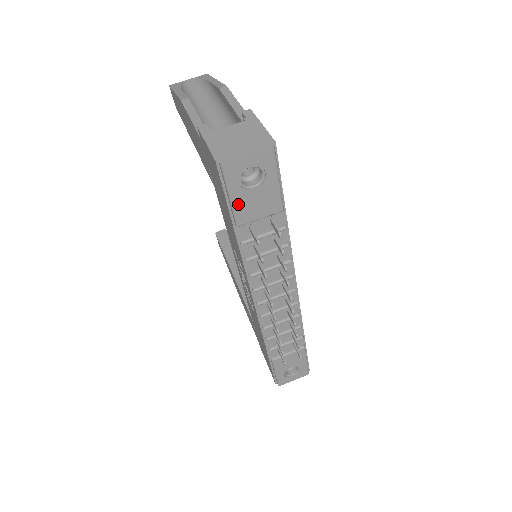
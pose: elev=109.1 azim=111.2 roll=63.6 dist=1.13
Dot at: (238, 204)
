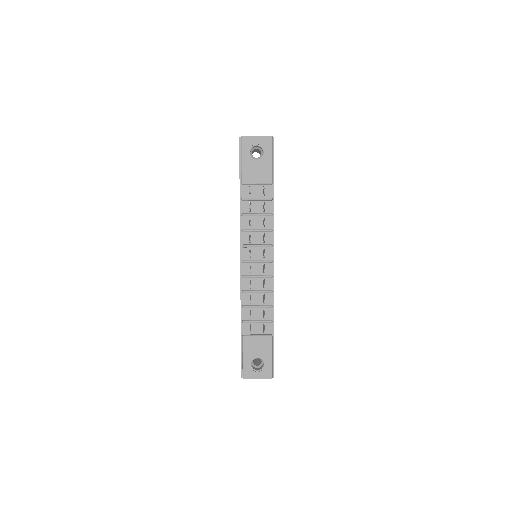
Dot at: (245, 167)
